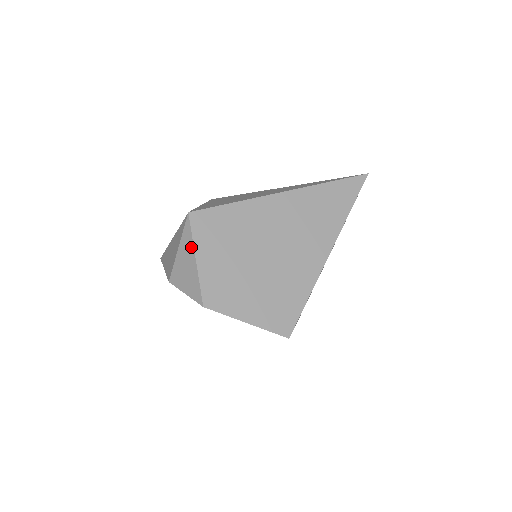
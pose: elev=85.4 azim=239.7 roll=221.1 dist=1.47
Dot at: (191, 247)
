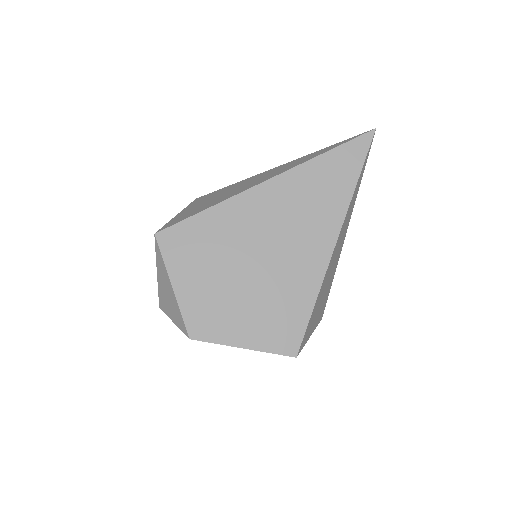
Dot at: (165, 273)
